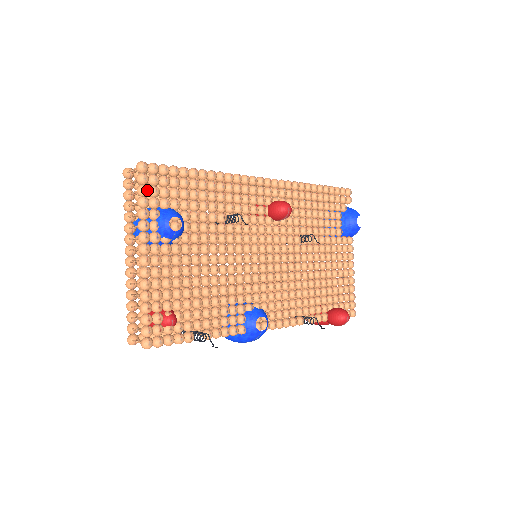
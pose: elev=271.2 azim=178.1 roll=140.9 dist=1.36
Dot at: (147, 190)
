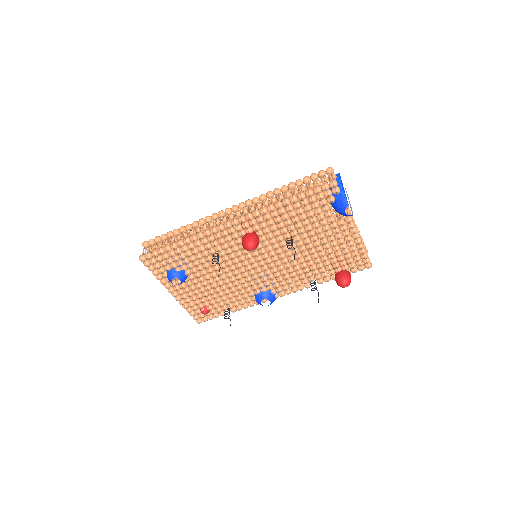
Dot at: (152, 270)
